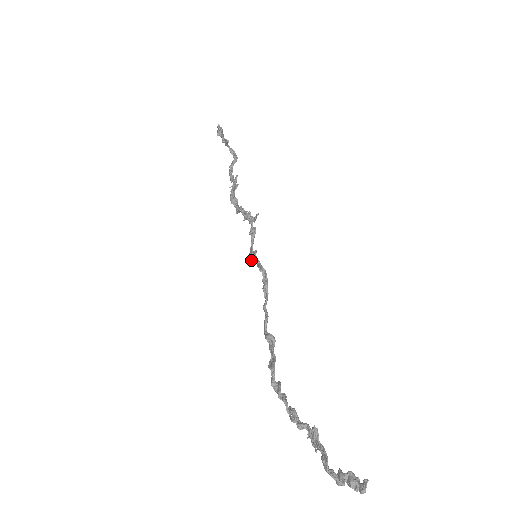
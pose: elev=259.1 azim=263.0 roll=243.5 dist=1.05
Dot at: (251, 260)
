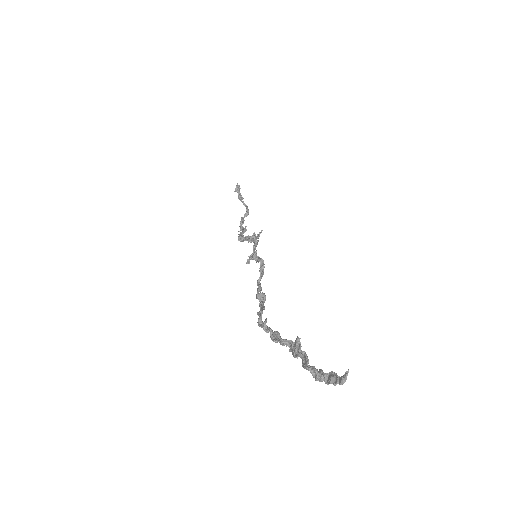
Dot at: (251, 257)
